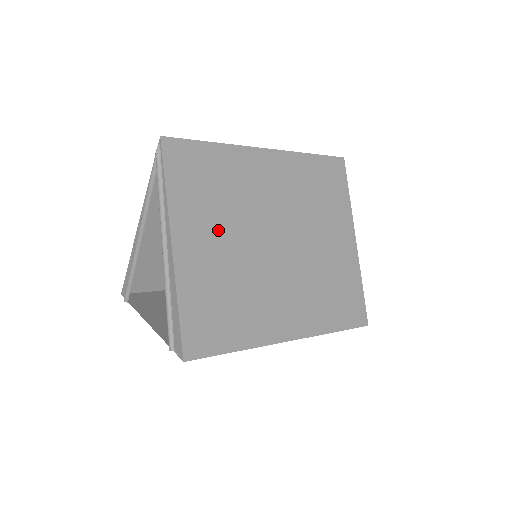
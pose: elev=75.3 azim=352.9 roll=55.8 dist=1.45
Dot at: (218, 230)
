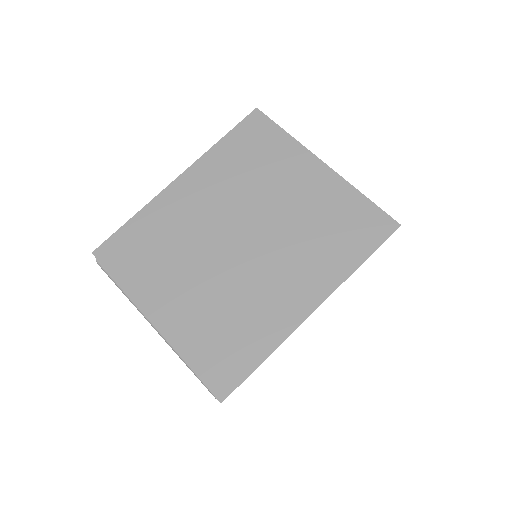
Dot at: (180, 278)
